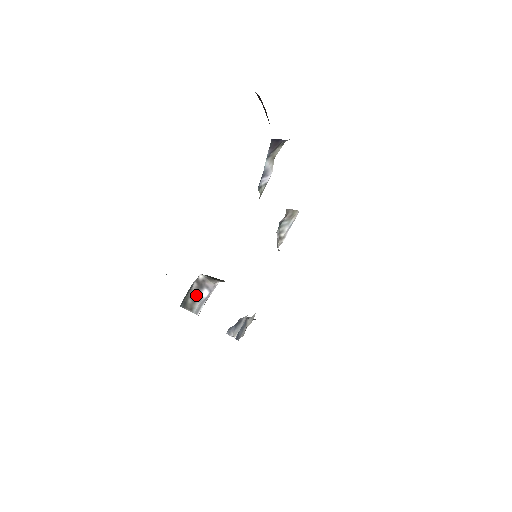
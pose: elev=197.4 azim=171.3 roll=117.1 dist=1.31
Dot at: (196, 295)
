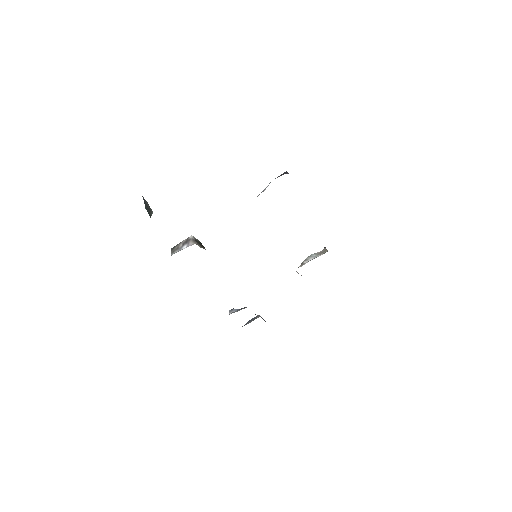
Dot at: (181, 246)
